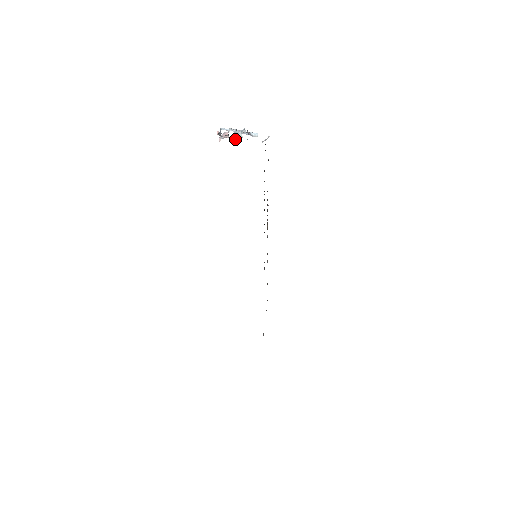
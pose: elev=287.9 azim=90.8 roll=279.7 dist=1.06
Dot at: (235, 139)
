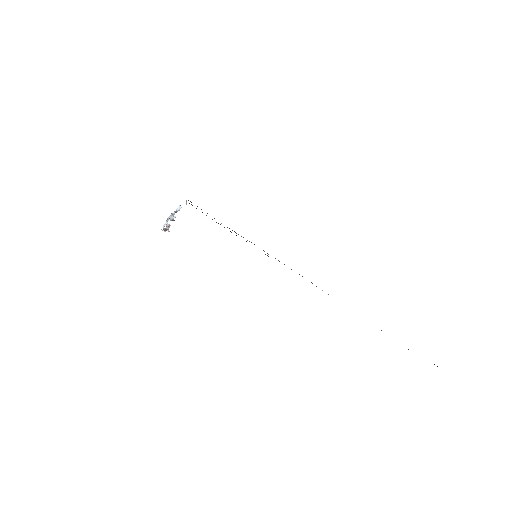
Dot at: (174, 220)
